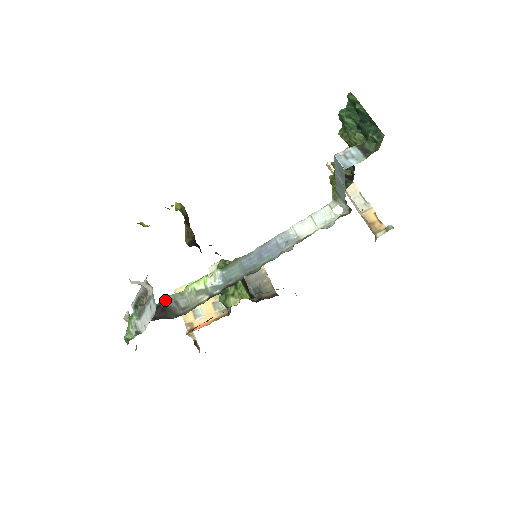
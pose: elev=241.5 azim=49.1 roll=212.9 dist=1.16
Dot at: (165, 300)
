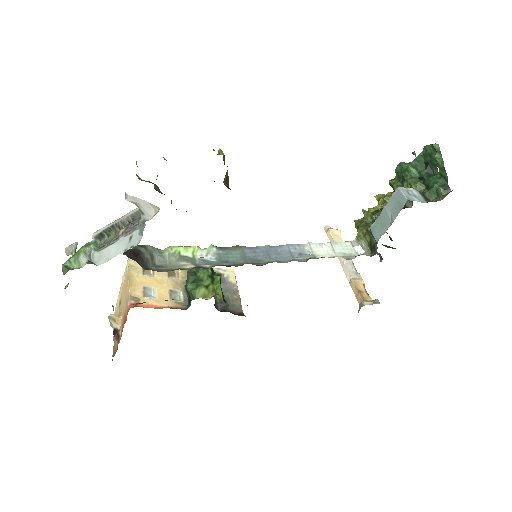
Dot at: (140, 246)
